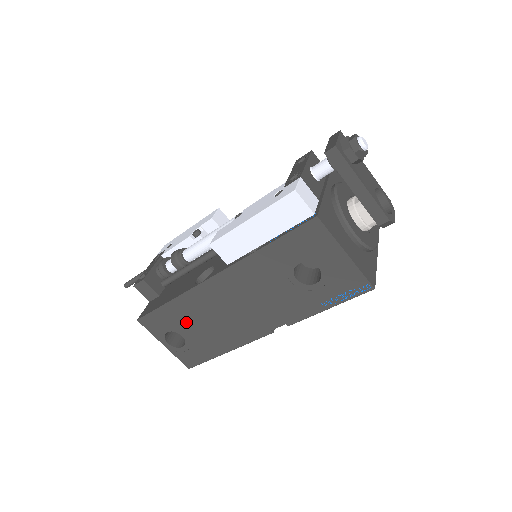
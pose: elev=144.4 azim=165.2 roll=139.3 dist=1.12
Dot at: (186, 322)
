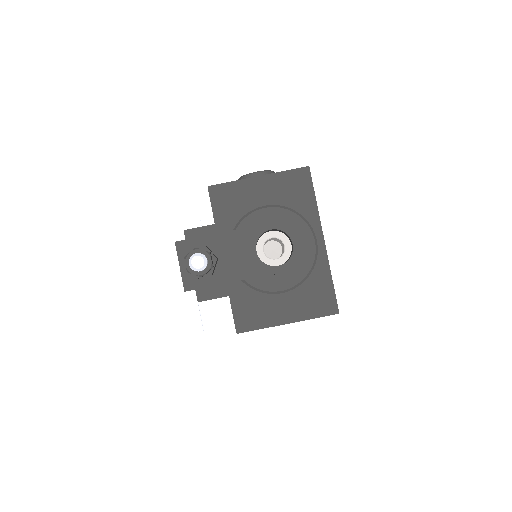
Dot at: occluded
